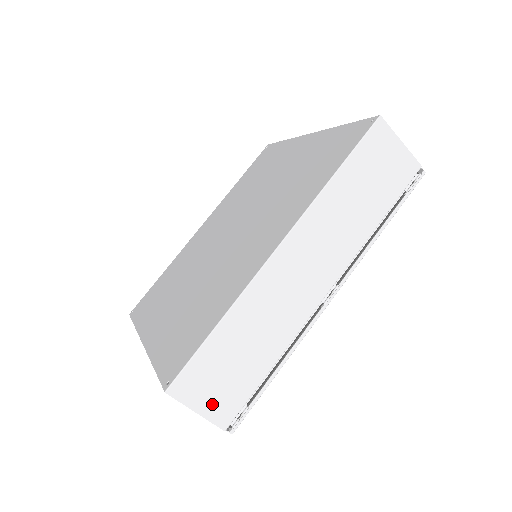
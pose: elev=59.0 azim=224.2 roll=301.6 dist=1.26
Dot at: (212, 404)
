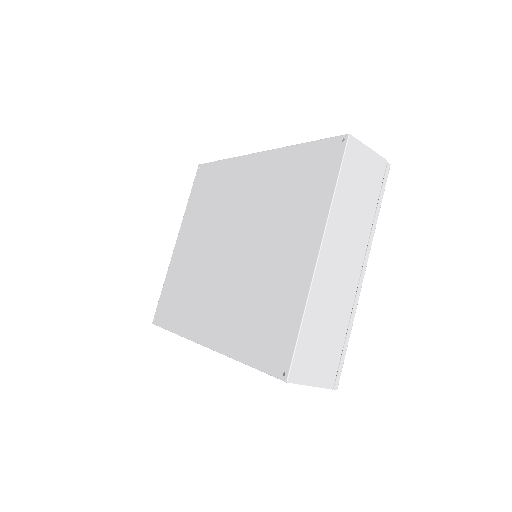
Dot at: occluded
